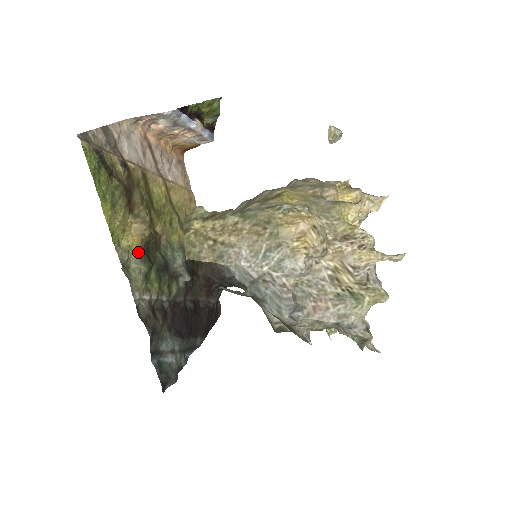
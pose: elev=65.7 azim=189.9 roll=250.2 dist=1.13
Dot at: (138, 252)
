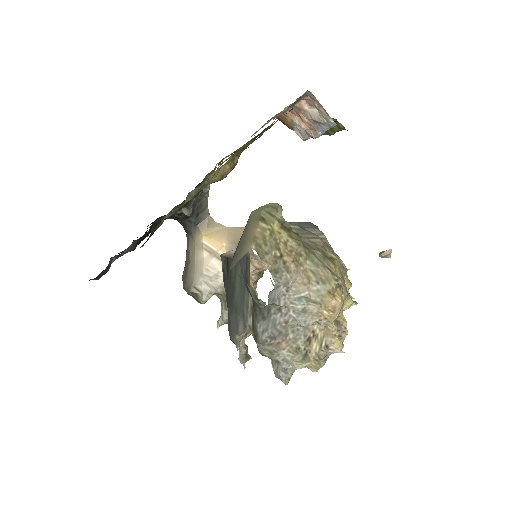
Dot at: occluded
